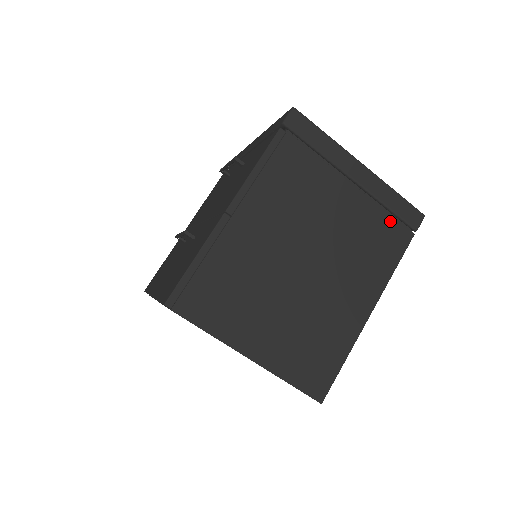
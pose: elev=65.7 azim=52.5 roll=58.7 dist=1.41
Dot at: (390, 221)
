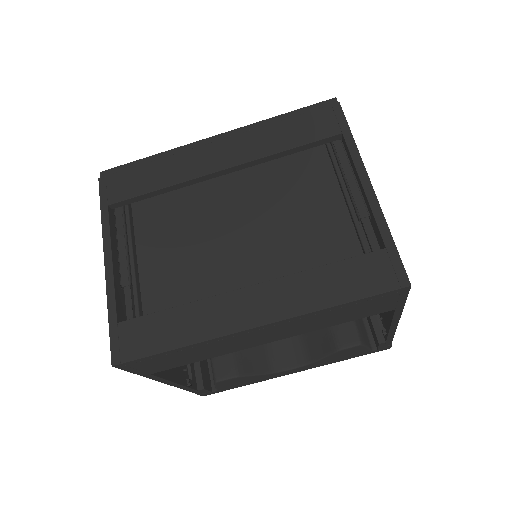
Dot at: occluded
